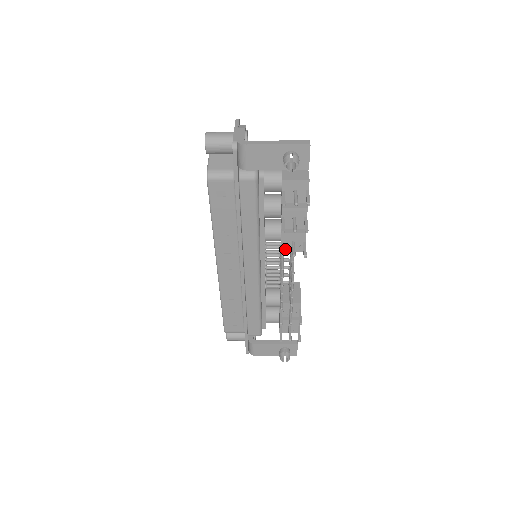
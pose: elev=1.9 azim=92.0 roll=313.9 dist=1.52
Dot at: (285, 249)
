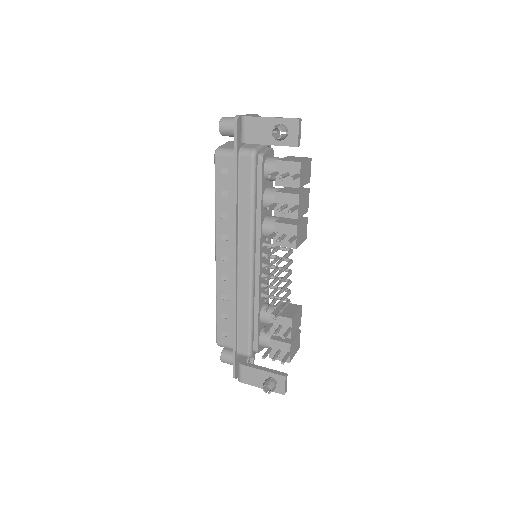
Dot at: (277, 242)
